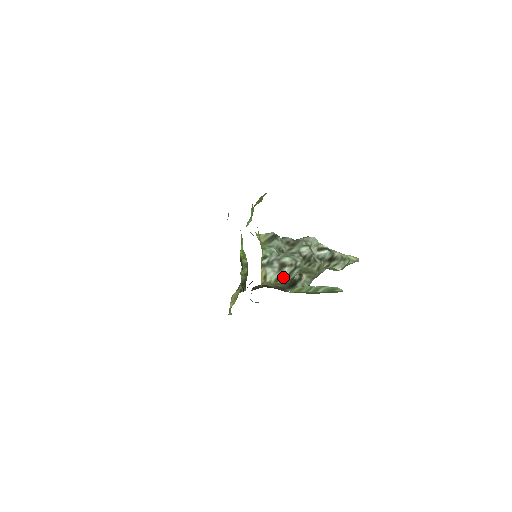
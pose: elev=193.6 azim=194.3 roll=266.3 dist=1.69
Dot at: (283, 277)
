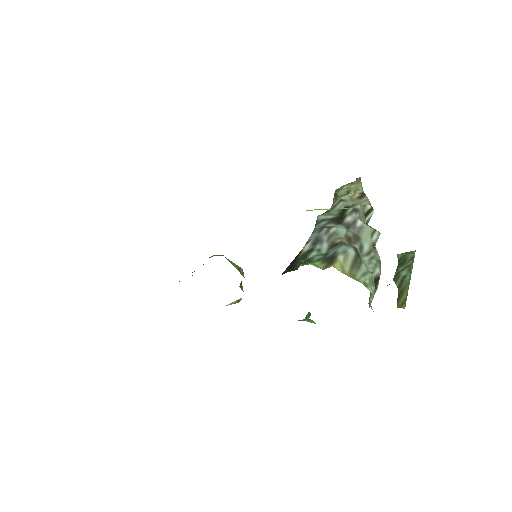
Dot at: occluded
